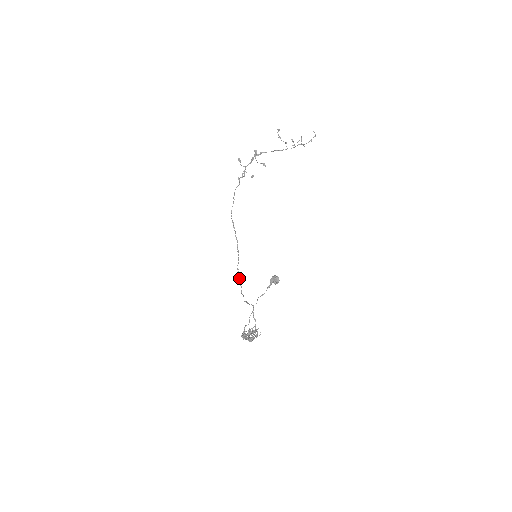
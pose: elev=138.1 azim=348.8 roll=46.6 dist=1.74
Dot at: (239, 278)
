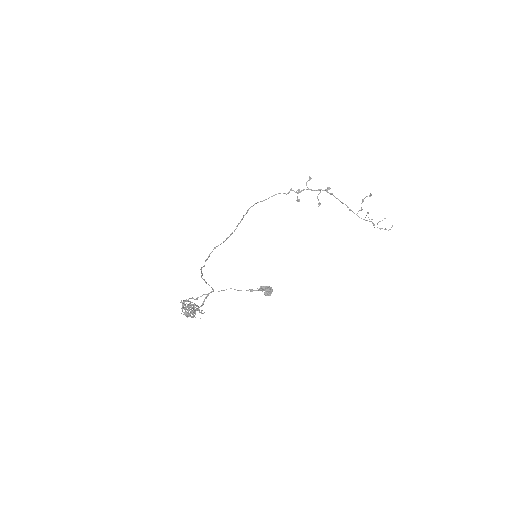
Dot at: (209, 256)
